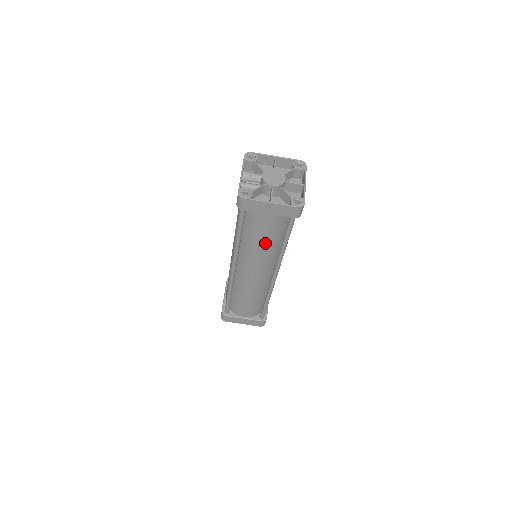
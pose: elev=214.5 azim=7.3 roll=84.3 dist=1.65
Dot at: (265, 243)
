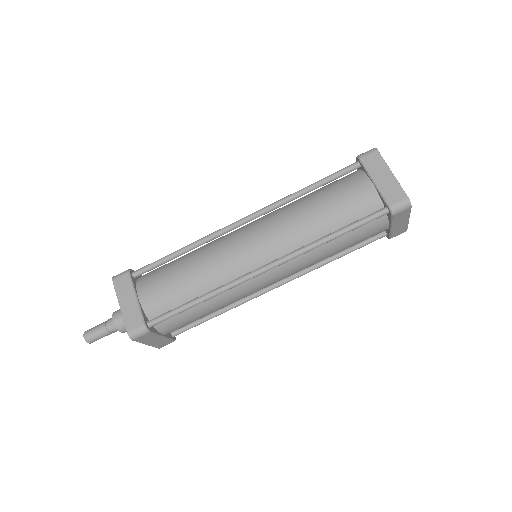
Dot at: (321, 214)
